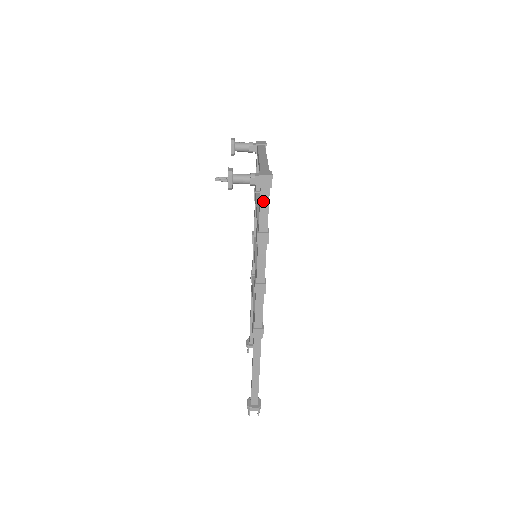
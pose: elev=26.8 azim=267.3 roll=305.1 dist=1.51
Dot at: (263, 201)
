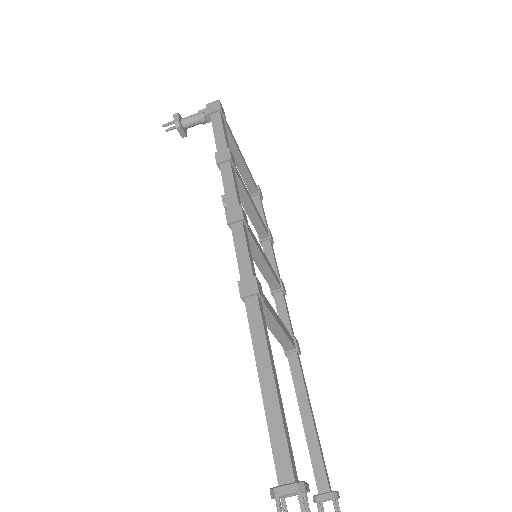
Dot at: (215, 125)
